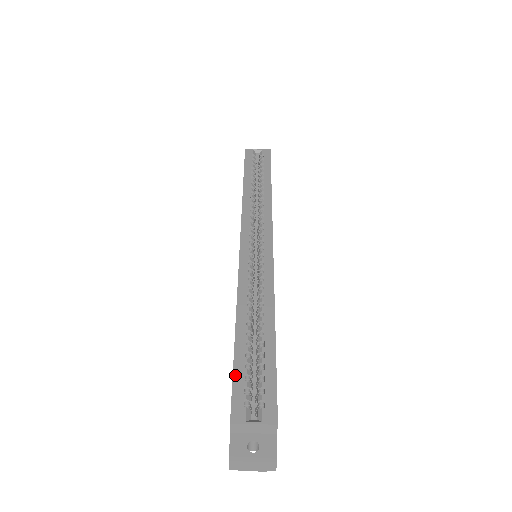
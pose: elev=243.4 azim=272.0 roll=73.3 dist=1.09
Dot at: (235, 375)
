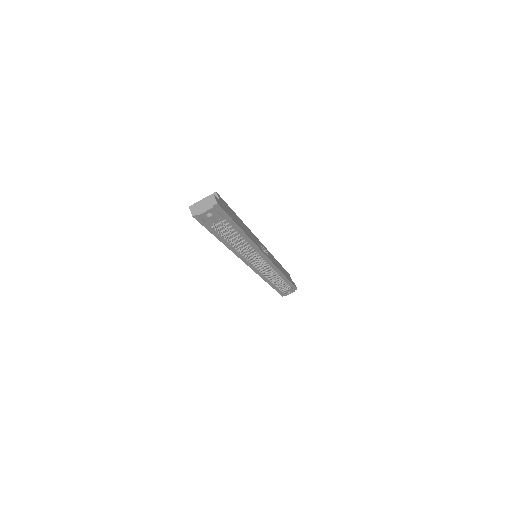
Dot at: occluded
